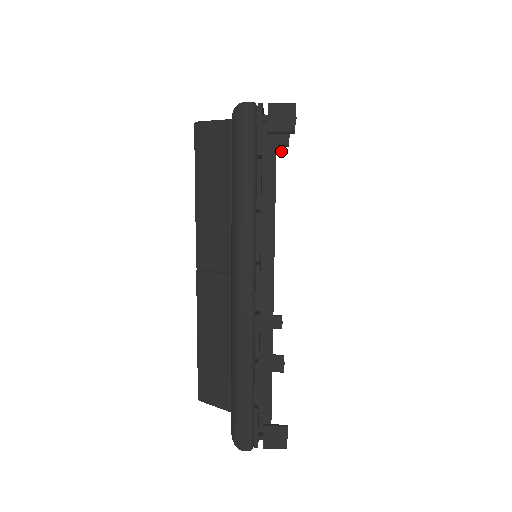
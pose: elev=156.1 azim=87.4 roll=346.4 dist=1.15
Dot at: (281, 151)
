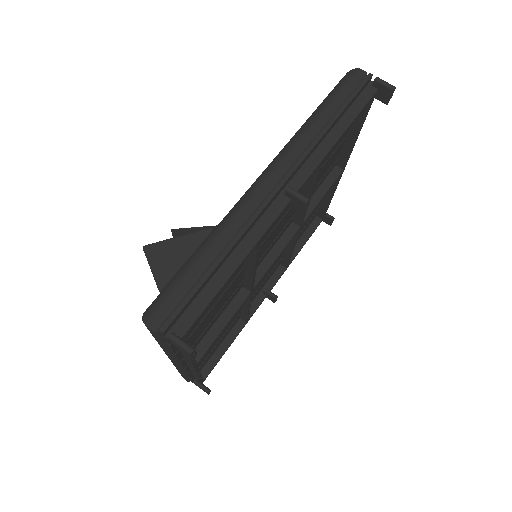
Dot at: (381, 100)
